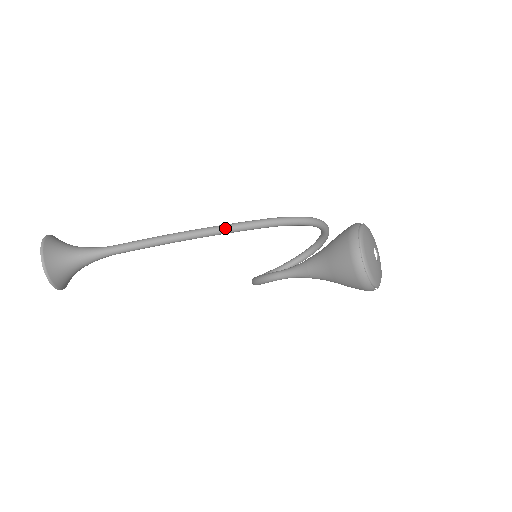
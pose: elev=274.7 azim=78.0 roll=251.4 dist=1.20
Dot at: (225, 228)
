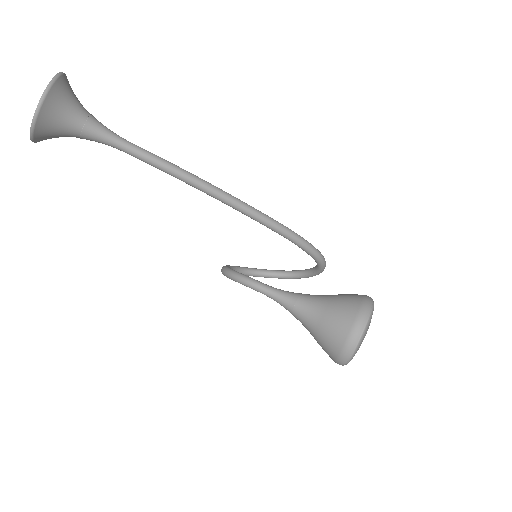
Dot at: (249, 209)
